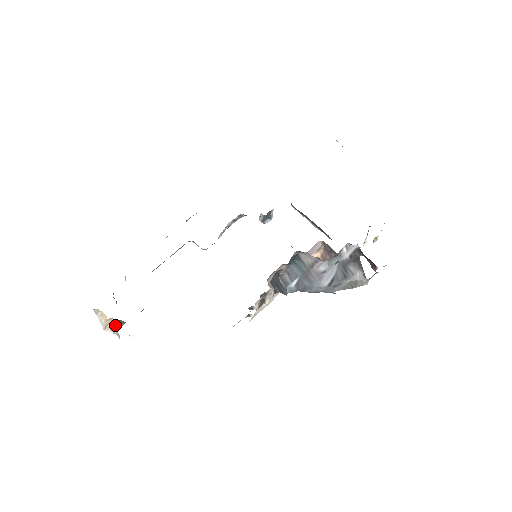
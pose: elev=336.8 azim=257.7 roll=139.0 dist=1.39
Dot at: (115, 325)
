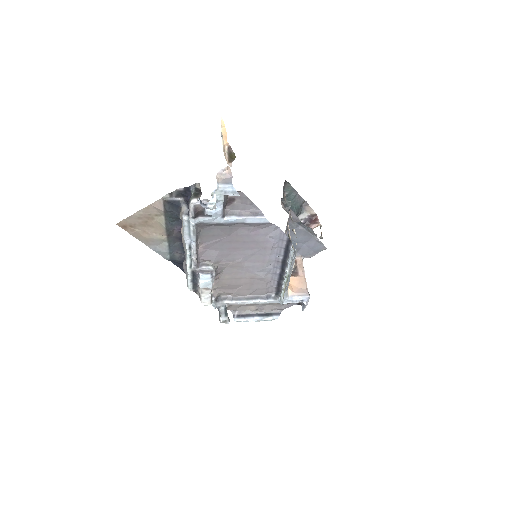
Dot at: (227, 161)
